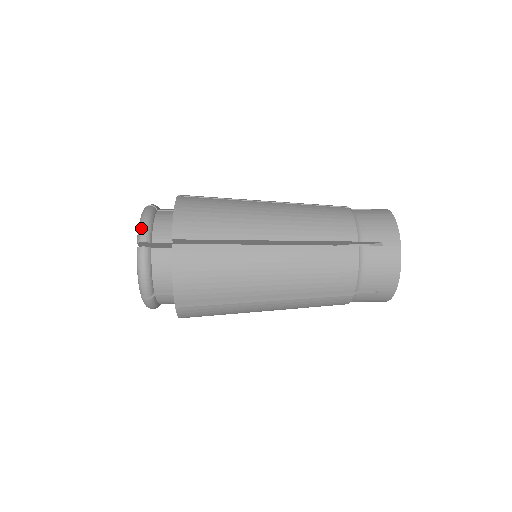
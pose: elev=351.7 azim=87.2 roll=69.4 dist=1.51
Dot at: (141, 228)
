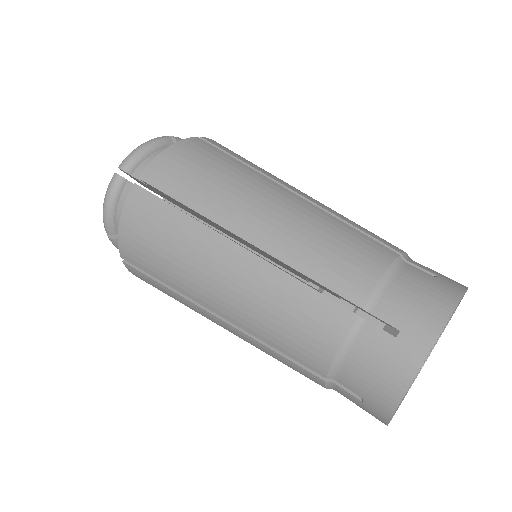
Dot at: (130, 153)
